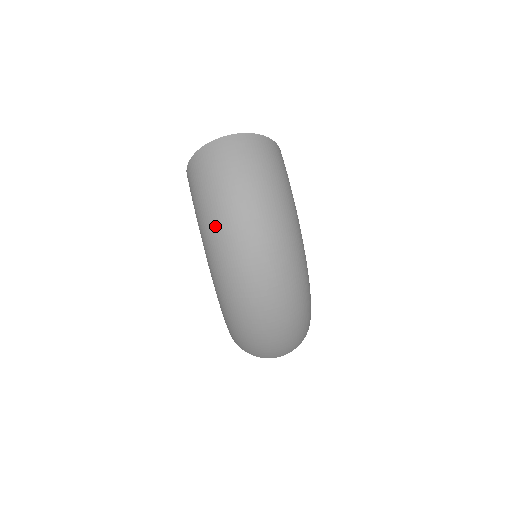
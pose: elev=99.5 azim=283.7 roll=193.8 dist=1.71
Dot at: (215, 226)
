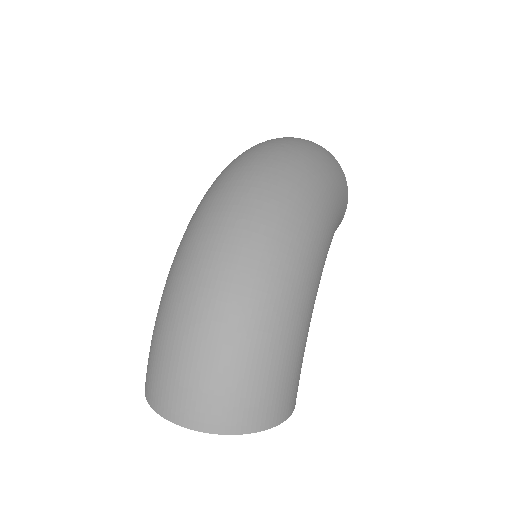
Dot at: (230, 164)
